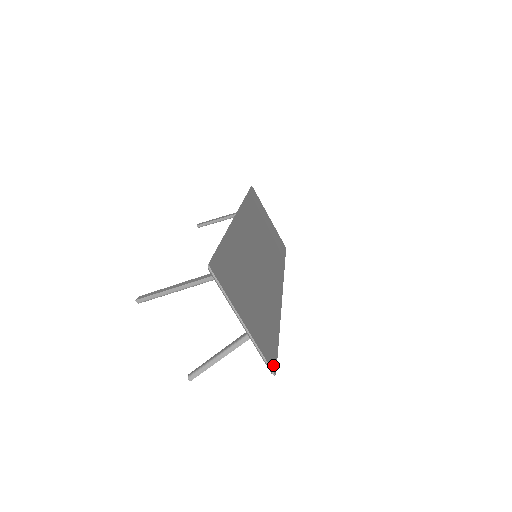
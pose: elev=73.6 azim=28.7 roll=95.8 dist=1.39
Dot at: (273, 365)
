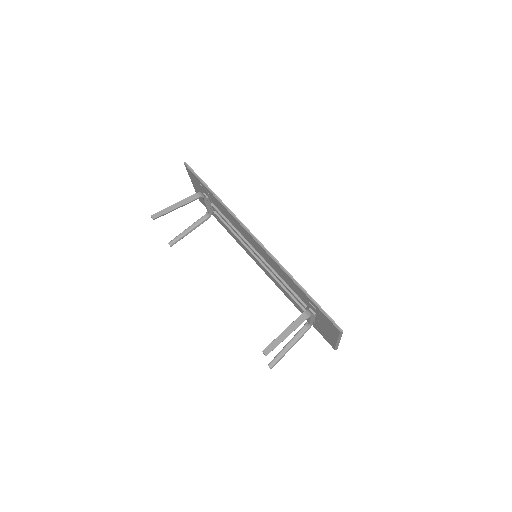
Dot at: occluded
